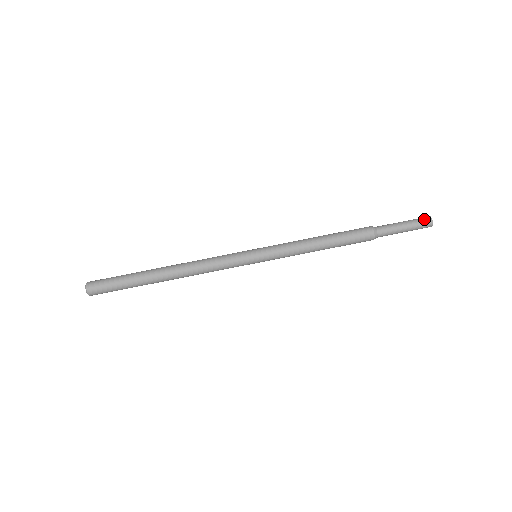
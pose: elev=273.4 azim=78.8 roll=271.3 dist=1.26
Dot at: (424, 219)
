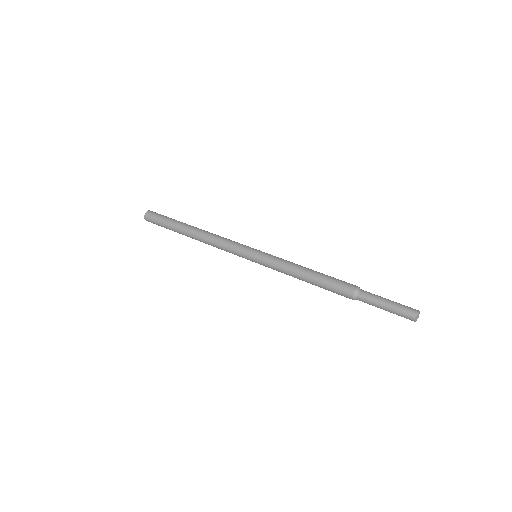
Dot at: occluded
